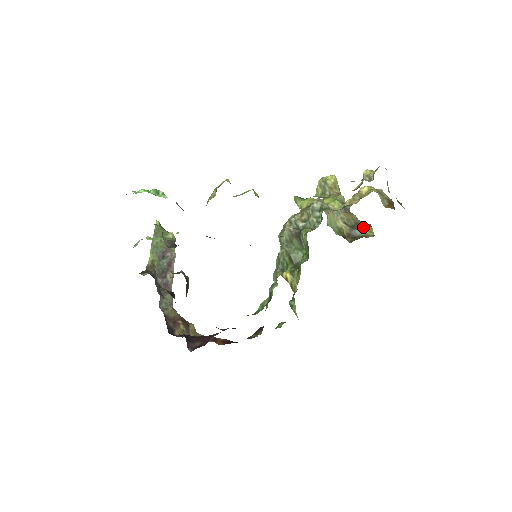
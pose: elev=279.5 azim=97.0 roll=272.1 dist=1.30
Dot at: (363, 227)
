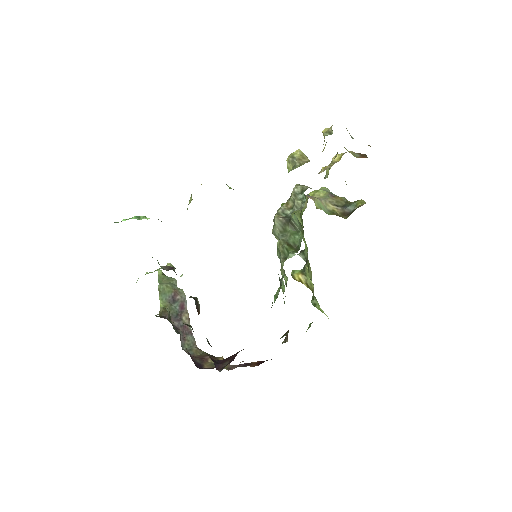
Dot at: (354, 202)
